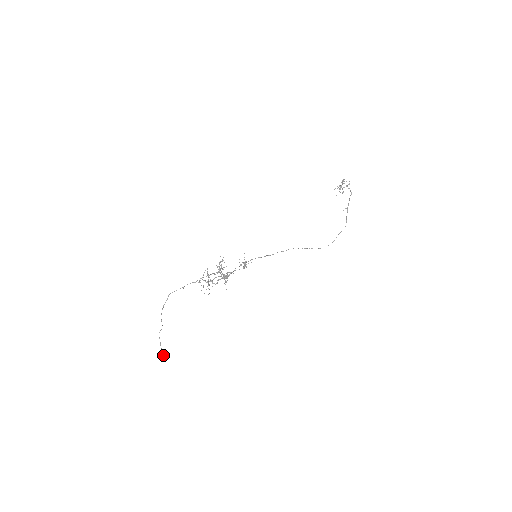
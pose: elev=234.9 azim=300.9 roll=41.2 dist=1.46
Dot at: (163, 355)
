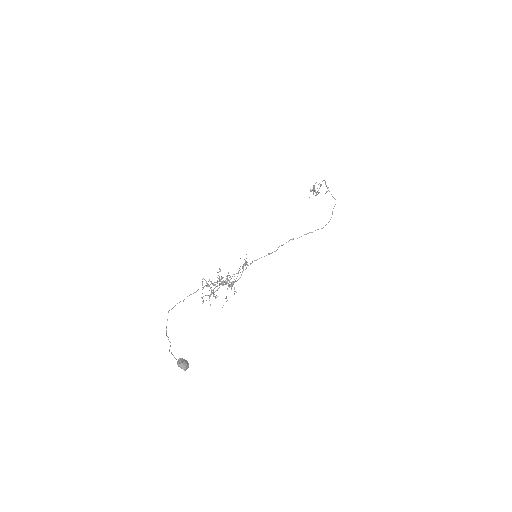
Dot at: (180, 362)
